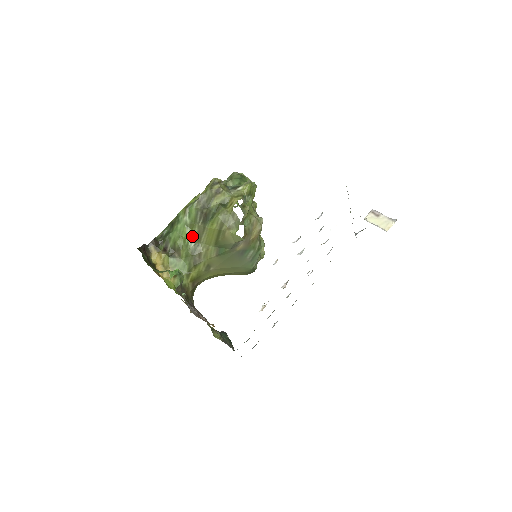
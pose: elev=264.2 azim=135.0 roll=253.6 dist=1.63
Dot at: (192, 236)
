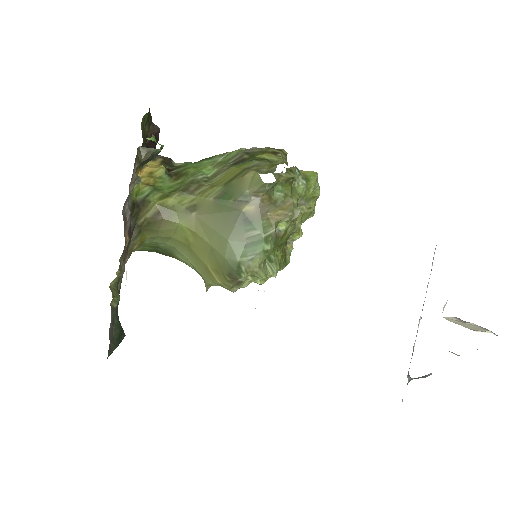
Dot at: (209, 172)
